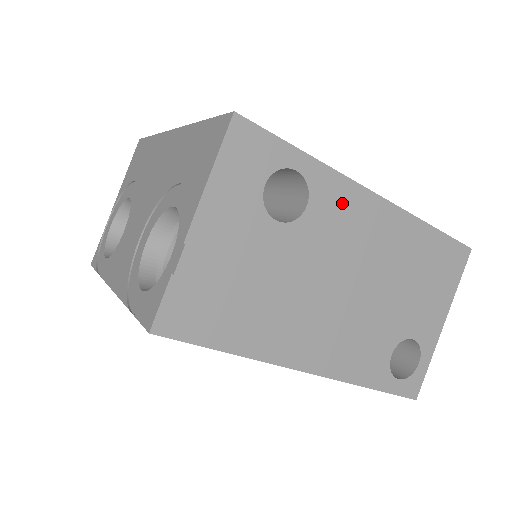
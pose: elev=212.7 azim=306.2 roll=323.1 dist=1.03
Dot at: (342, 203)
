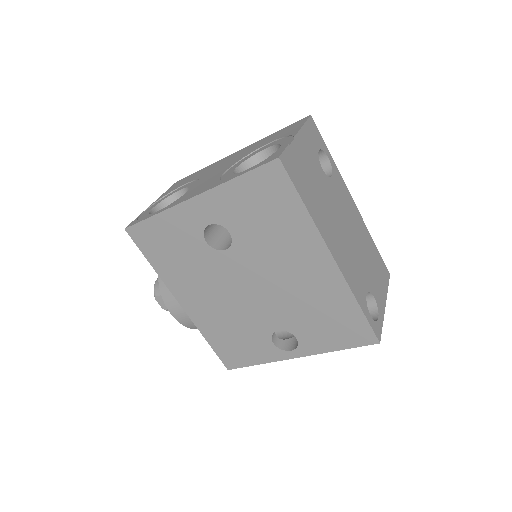
Dot at: (343, 190)
